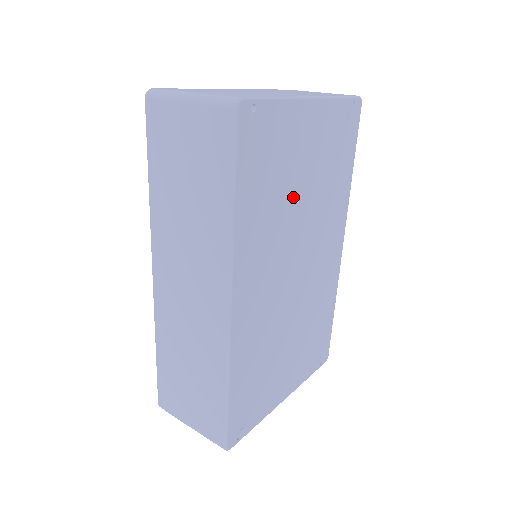
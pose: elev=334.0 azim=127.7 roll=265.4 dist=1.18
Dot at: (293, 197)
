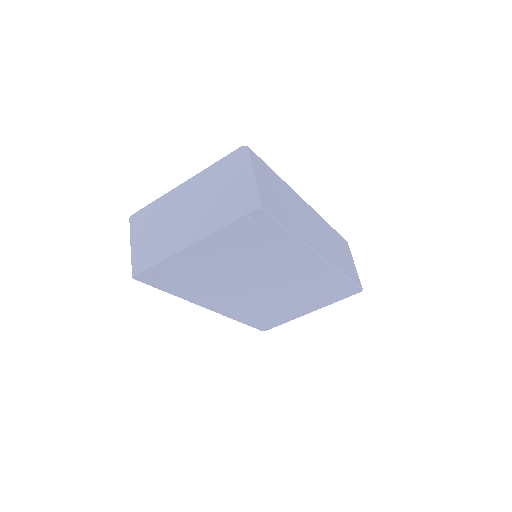
Dot at: (221, 273)
